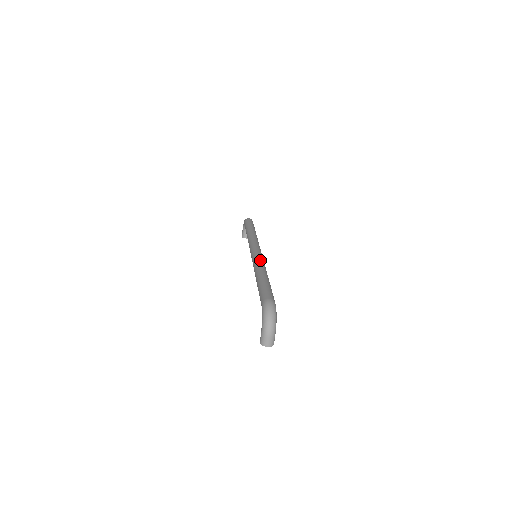
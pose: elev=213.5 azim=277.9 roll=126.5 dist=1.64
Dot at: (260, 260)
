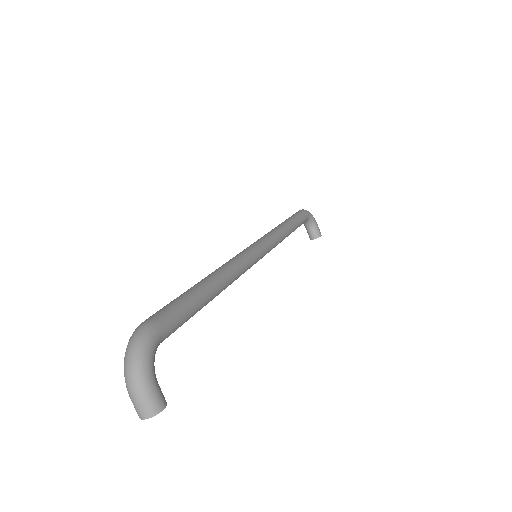
Dot at: (231, 259)
